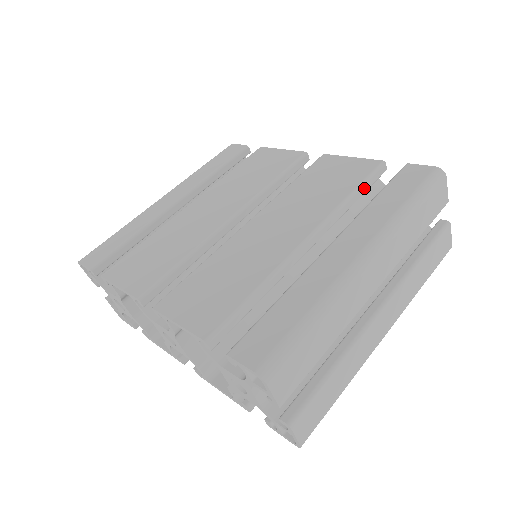
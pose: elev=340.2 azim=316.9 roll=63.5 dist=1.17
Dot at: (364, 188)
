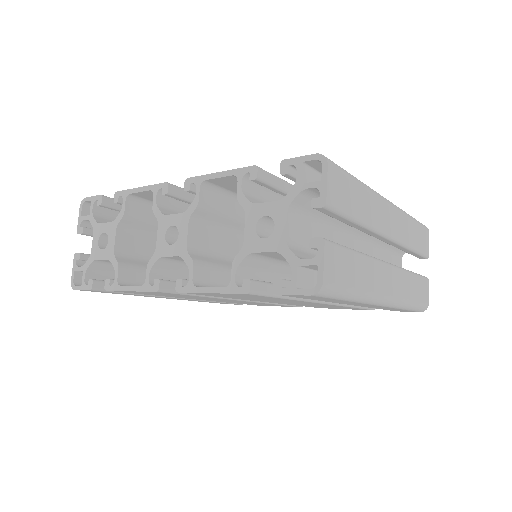
Dot at: occluded
